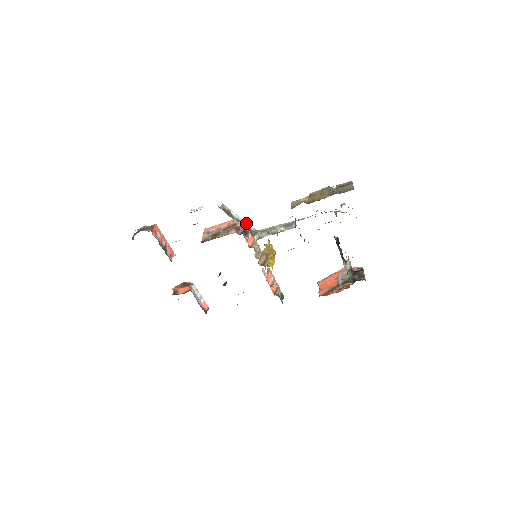
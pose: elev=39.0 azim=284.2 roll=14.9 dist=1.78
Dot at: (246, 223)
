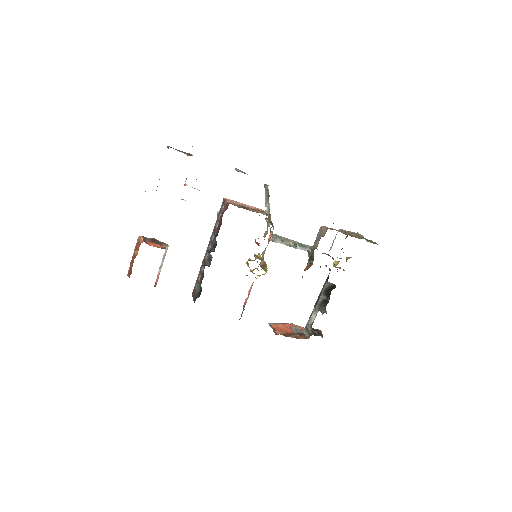
Dot at: occluded
